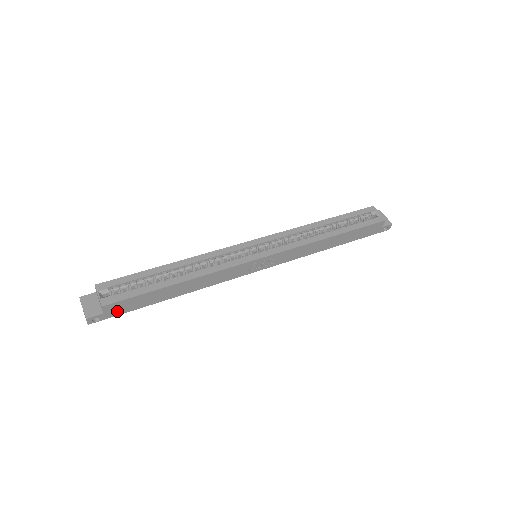
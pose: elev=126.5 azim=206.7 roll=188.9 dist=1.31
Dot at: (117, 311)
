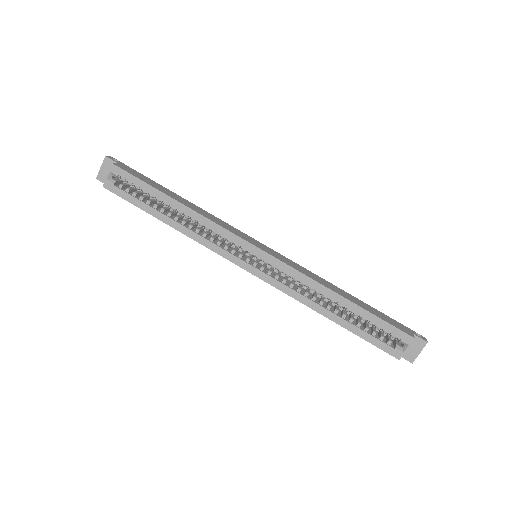
Dot at: occluded
